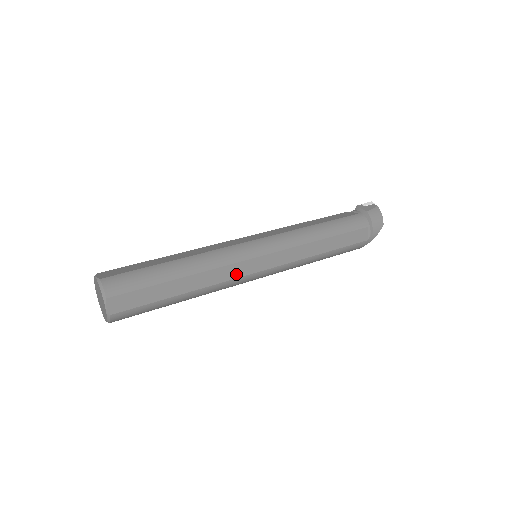
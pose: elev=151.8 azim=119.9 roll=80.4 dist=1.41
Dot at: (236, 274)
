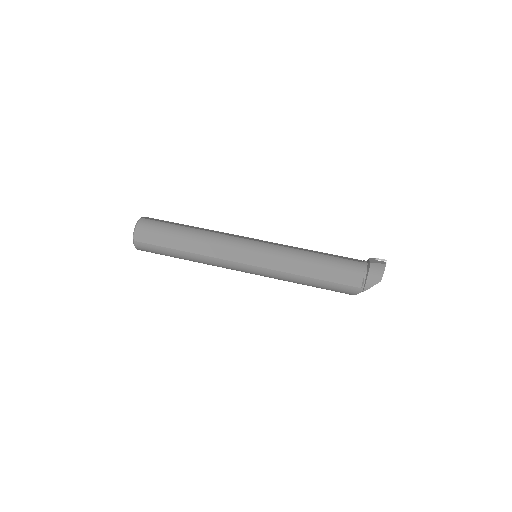
Dot at: (226, 256)
